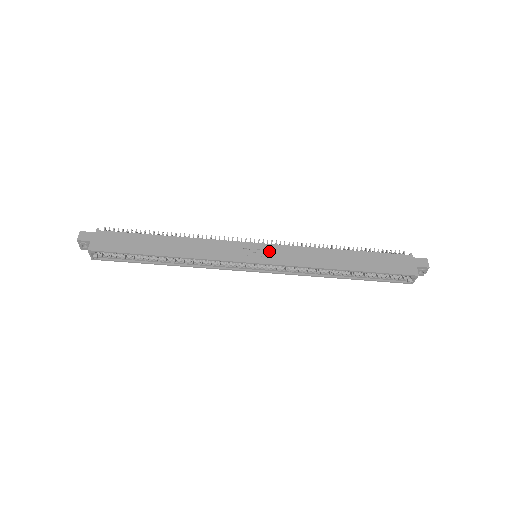
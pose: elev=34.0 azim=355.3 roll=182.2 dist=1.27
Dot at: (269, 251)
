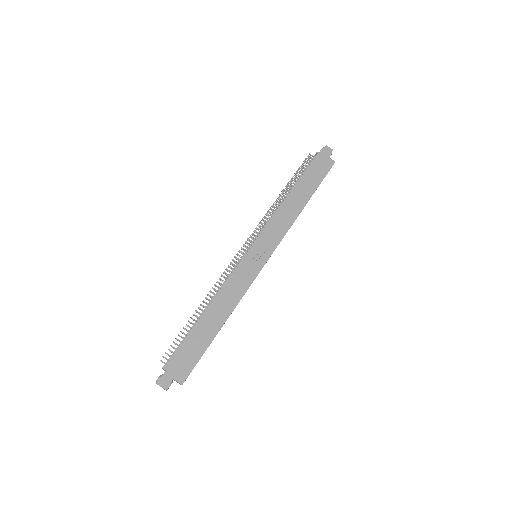
Dot at: (262, 245)
